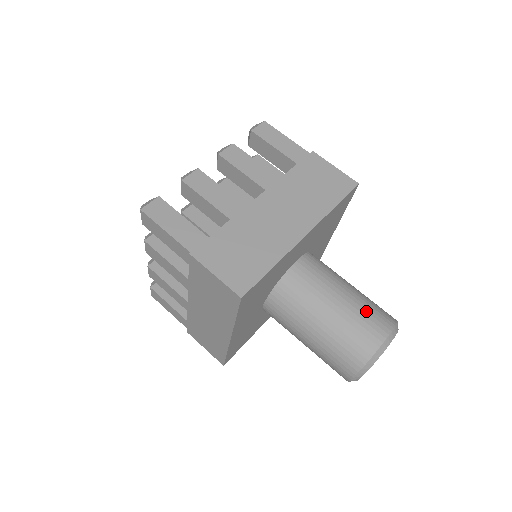
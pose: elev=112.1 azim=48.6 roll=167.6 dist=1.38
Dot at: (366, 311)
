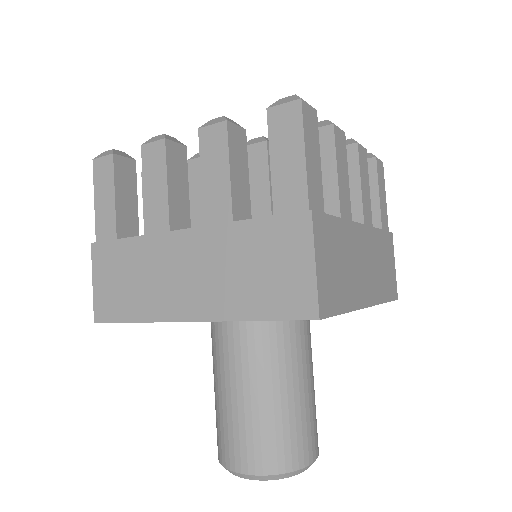
Dot at: (315, 417)
